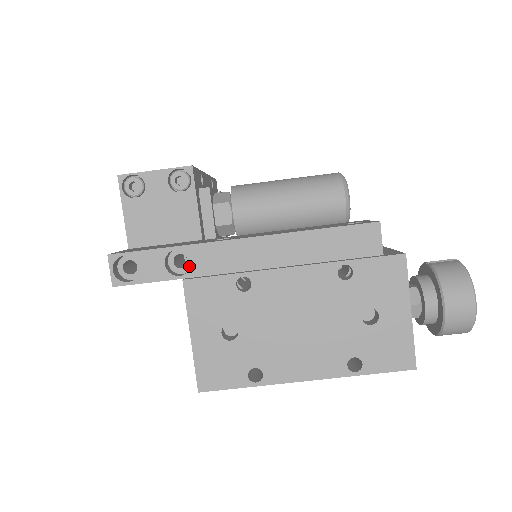
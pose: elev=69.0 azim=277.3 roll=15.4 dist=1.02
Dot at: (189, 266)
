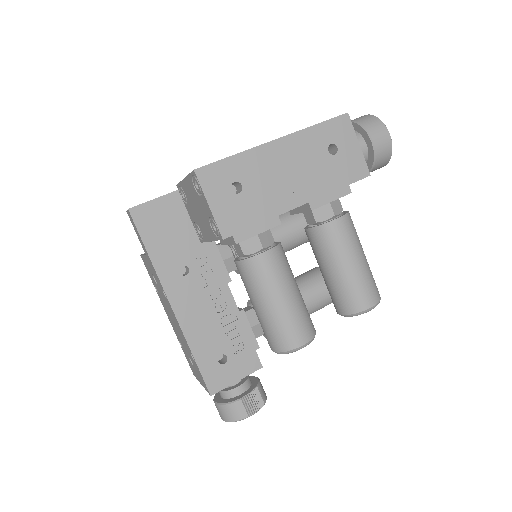
Dot at: occluded
